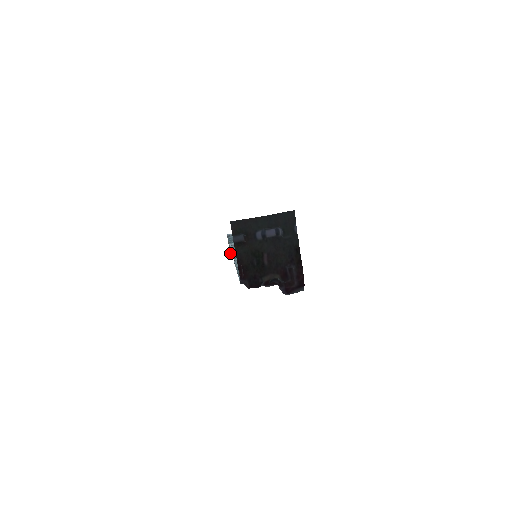
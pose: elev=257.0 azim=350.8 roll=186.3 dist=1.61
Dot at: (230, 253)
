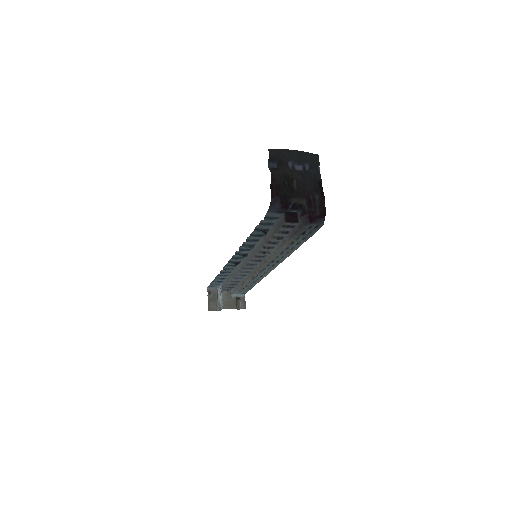
Dot at: (208, 305)
